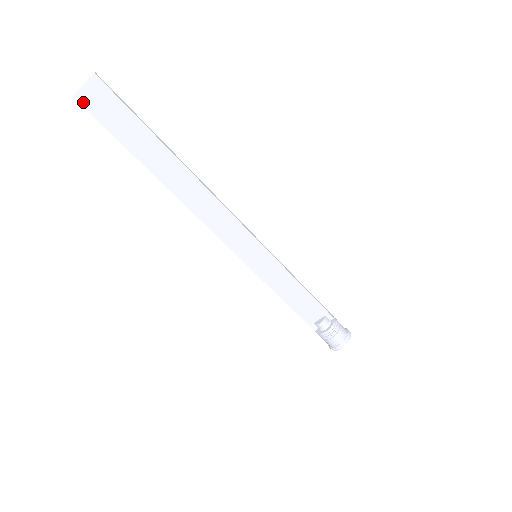
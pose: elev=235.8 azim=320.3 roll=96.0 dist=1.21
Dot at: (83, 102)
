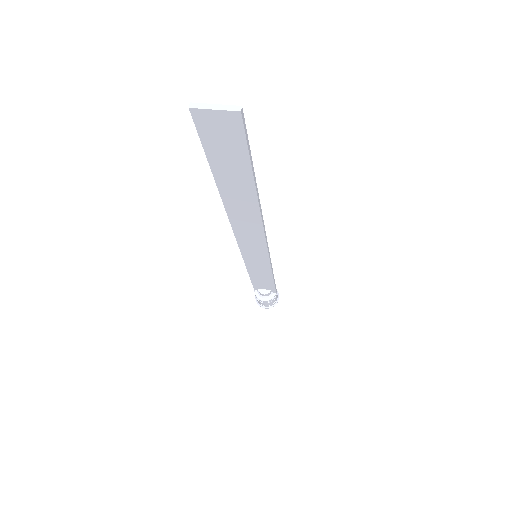
Dot at: (198, 118)
